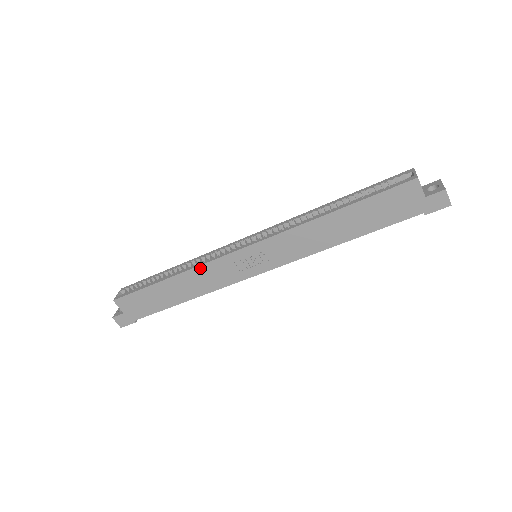
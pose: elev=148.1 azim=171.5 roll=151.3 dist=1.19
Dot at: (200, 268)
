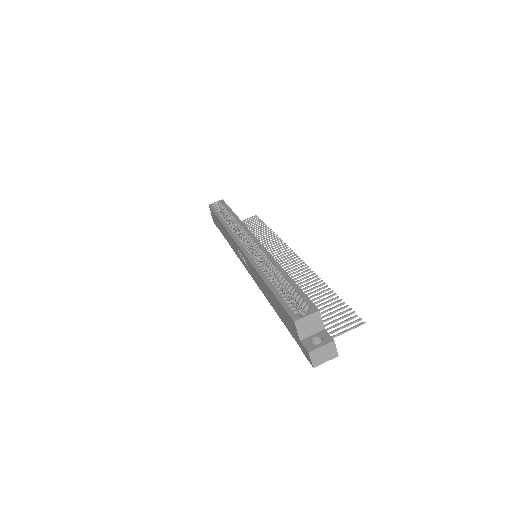
Dot at: (228, 232)
